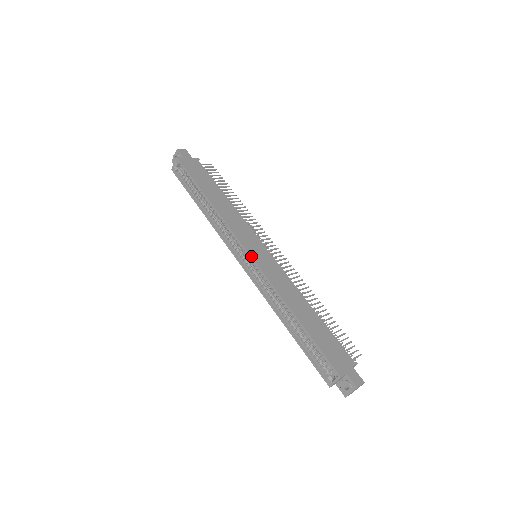
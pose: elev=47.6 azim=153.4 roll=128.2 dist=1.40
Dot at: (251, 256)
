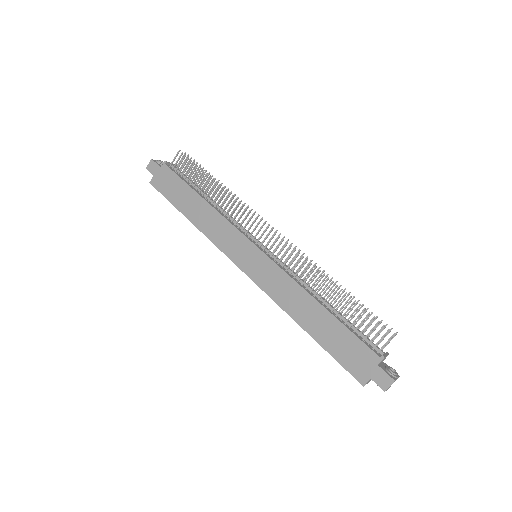
Dot at: (245, 273)
